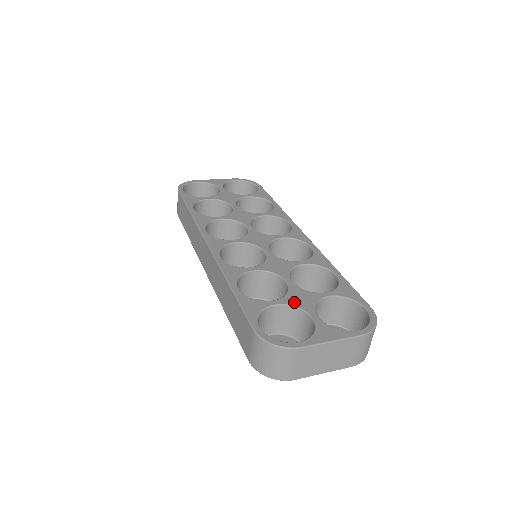
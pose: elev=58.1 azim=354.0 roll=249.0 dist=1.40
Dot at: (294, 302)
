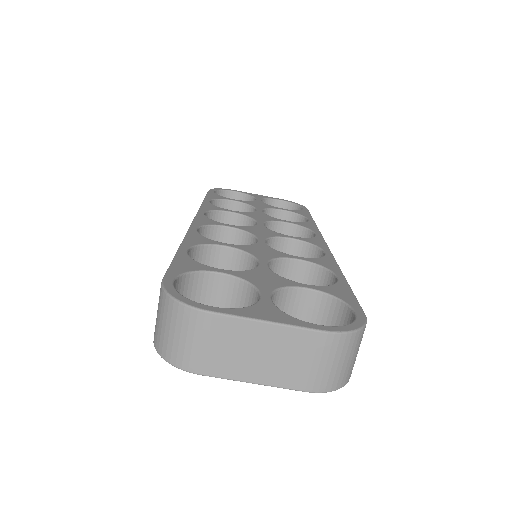
Dot at: (249, 277)
